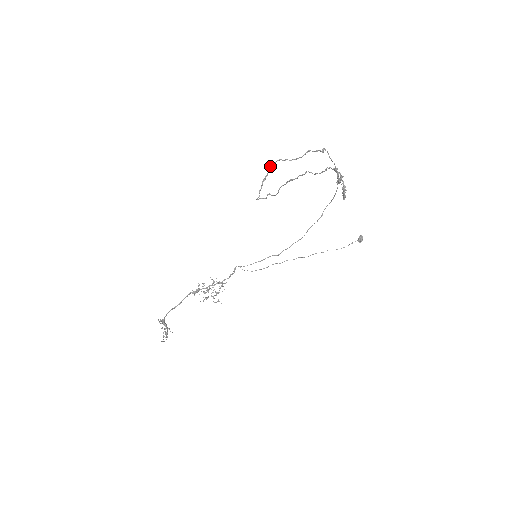
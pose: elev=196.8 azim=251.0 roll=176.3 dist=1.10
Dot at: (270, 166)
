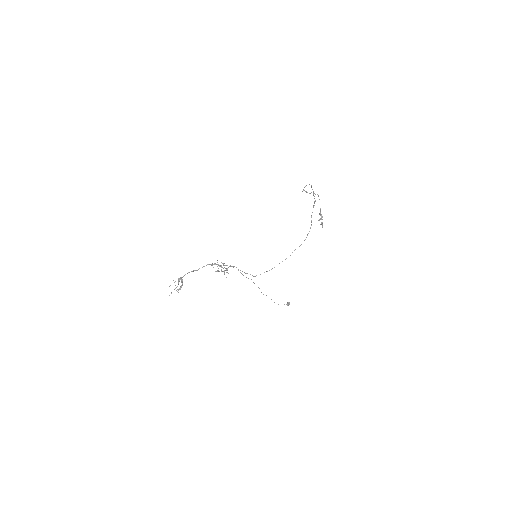
Dot at: occluded
